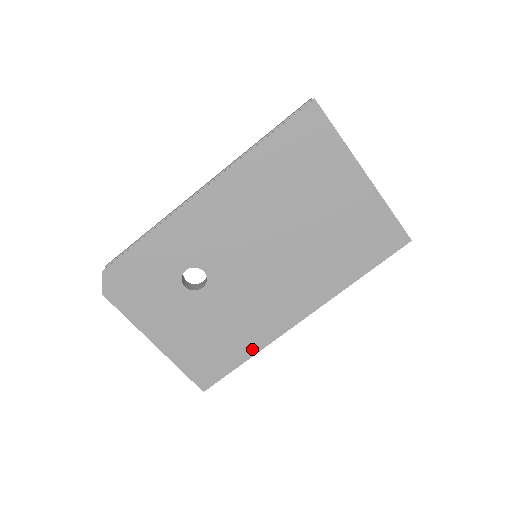
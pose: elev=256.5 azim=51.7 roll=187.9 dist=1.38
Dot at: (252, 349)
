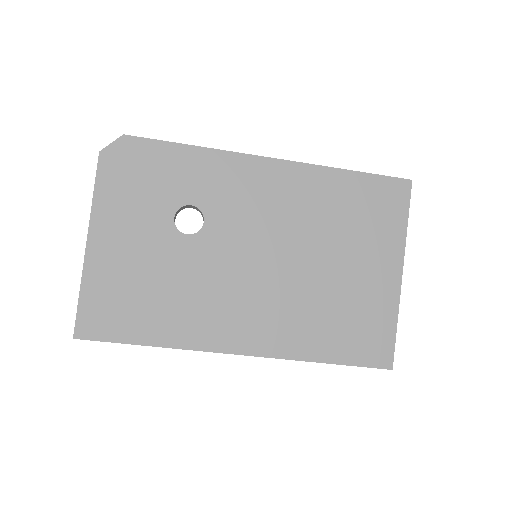
Dot at: (166, 339)
